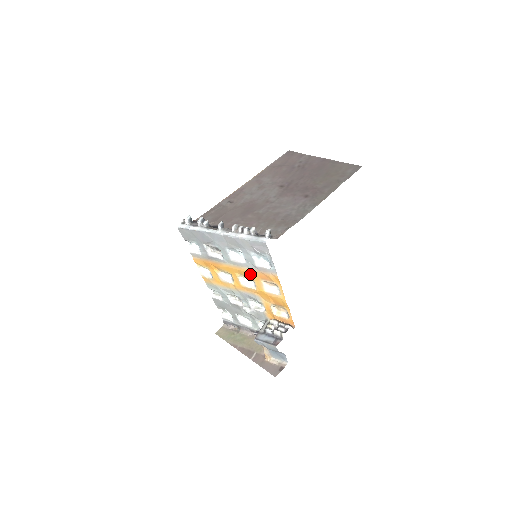
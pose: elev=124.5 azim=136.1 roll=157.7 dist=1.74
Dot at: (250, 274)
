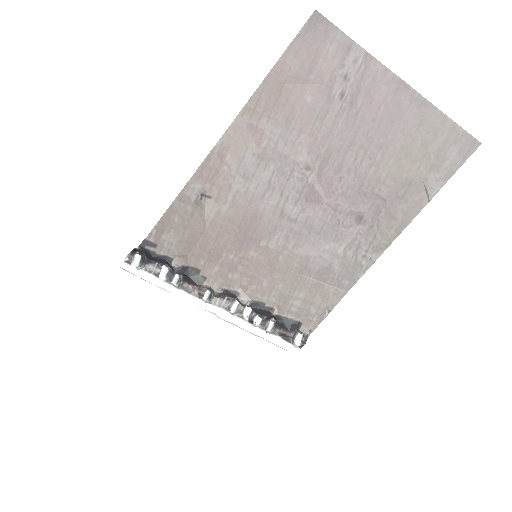
Dot at: occluded
